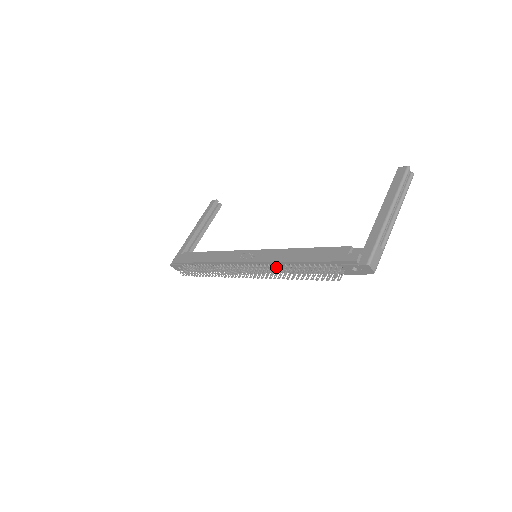
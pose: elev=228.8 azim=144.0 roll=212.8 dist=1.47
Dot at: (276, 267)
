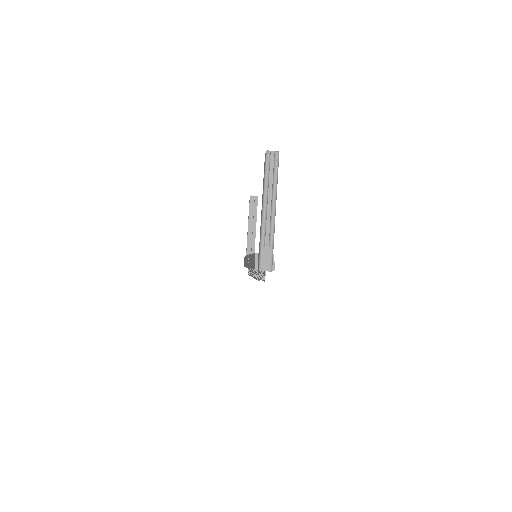
Dot at: (255, 270)
